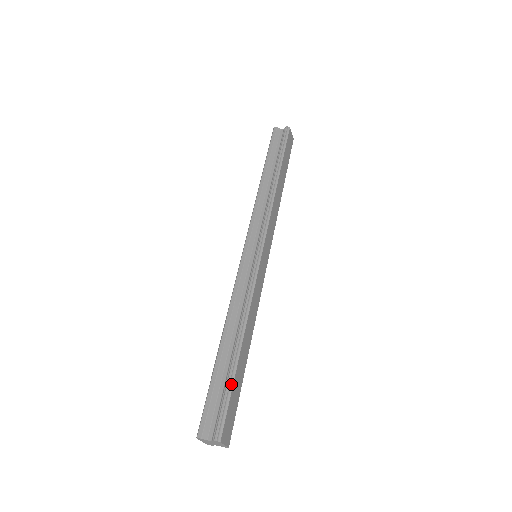
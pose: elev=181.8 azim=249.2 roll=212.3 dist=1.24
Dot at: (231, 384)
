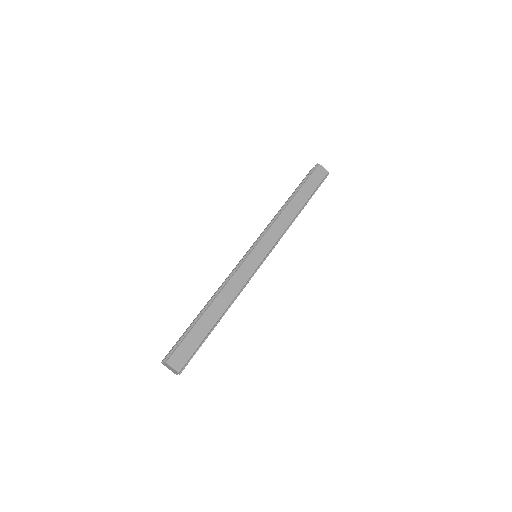
Dot at: (189, 330)
